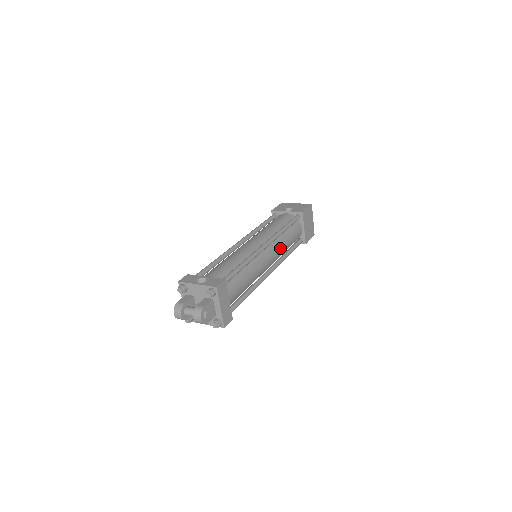
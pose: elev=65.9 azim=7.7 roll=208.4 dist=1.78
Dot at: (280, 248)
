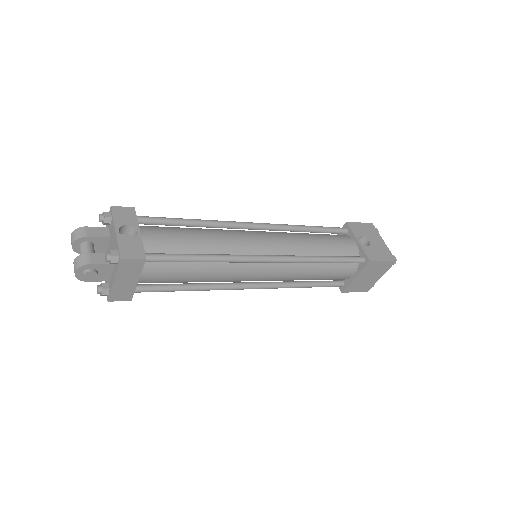
Dot at: (291, 274)
